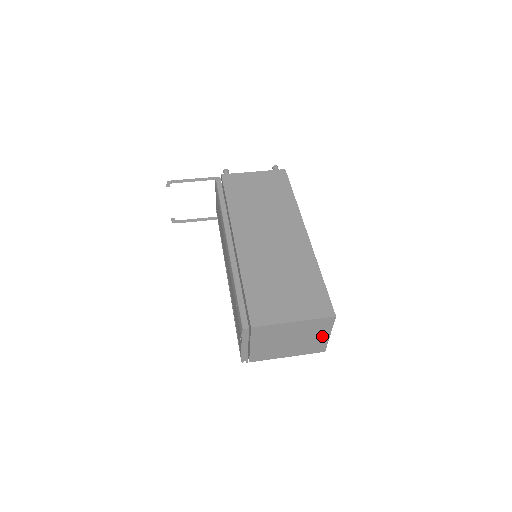
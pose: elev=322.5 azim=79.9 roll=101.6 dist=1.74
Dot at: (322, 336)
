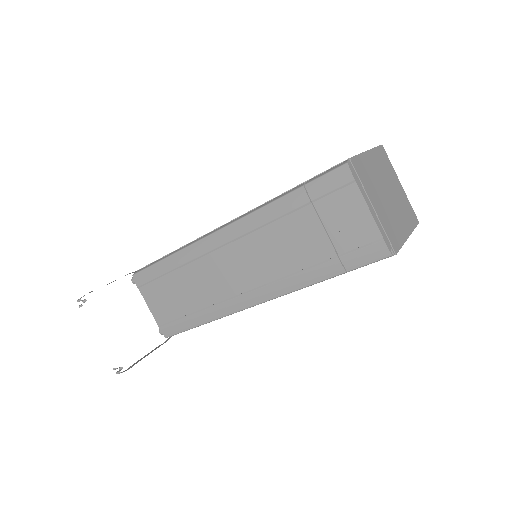
Dot at: (398, 186)
